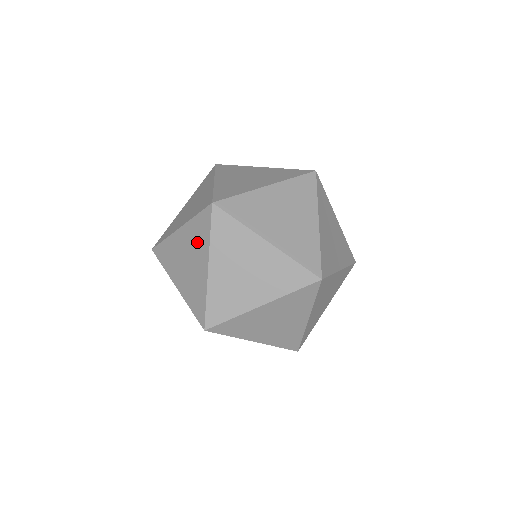
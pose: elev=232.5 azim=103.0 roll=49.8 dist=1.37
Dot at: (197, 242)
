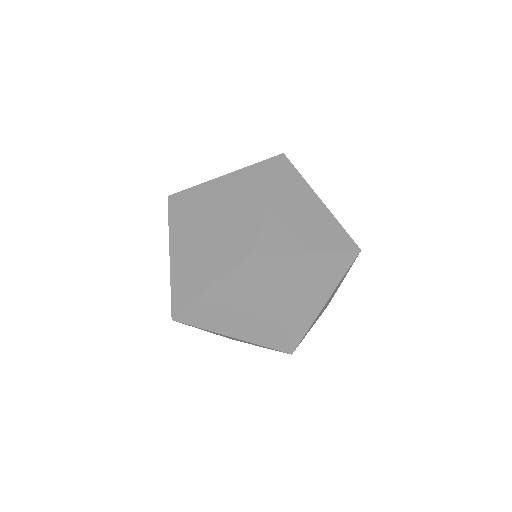
Dot at: (255, 181)
